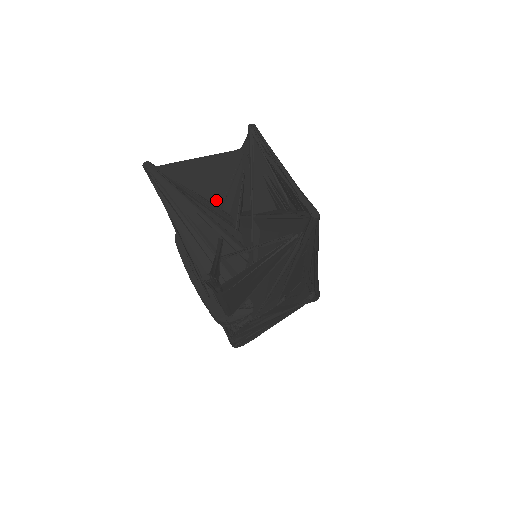
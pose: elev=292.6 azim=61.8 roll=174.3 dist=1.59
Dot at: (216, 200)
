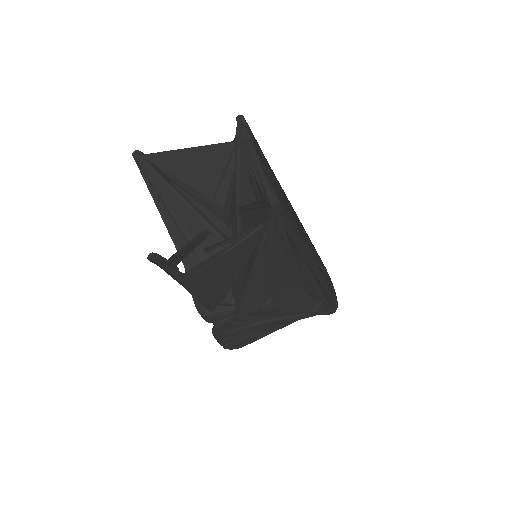
Dot at: (208, 193)
